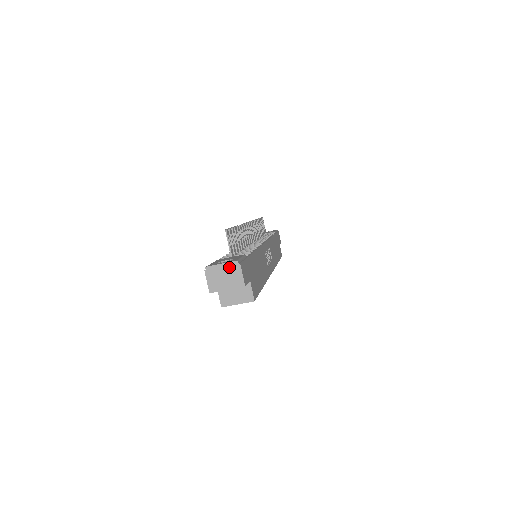
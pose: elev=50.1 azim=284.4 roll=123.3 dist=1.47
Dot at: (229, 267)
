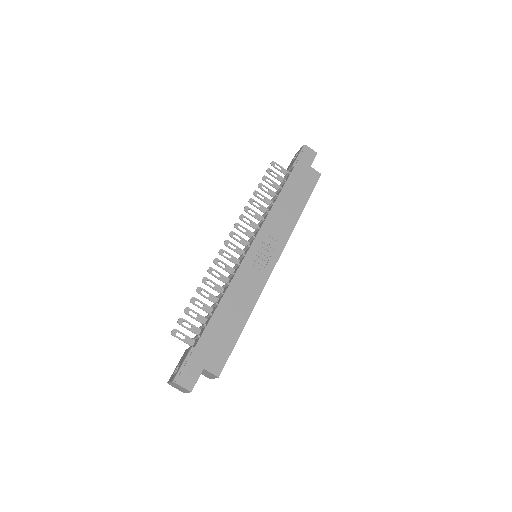
Dot at: (174, 384)
